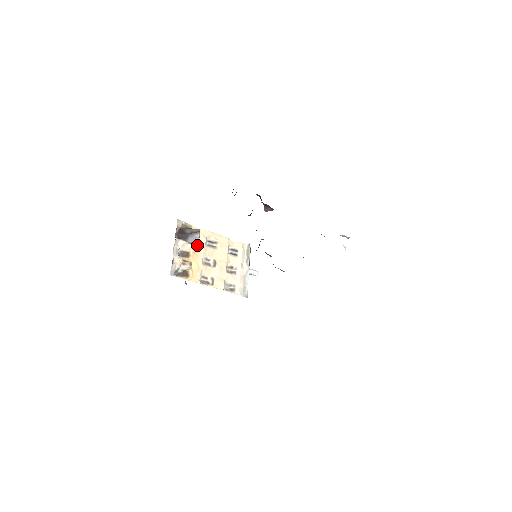
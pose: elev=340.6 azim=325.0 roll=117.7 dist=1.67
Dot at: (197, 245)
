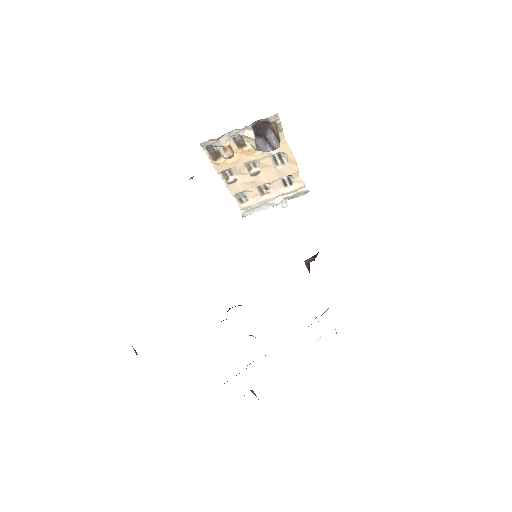
Dot at: occluded
